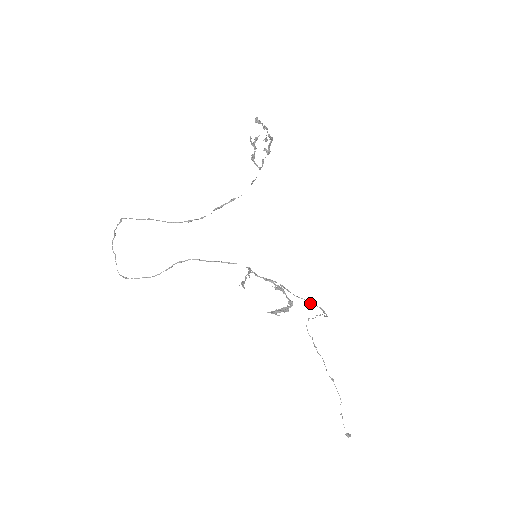
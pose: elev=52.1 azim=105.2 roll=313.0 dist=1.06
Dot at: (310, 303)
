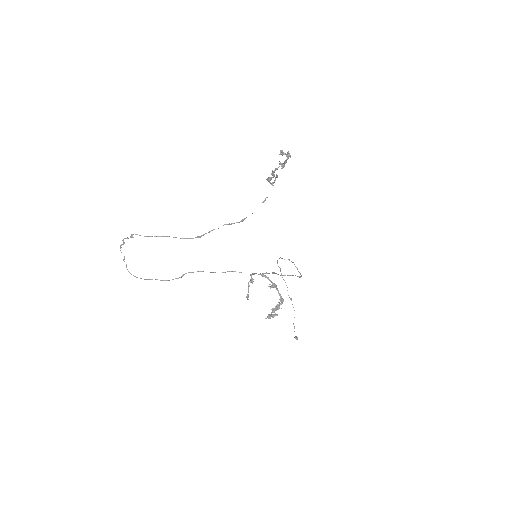
Dot at: occluded
